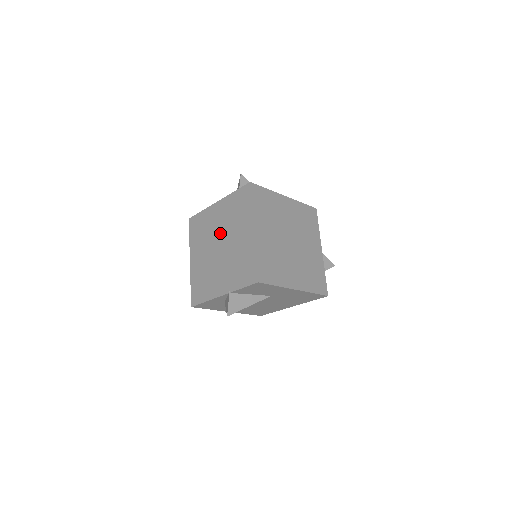
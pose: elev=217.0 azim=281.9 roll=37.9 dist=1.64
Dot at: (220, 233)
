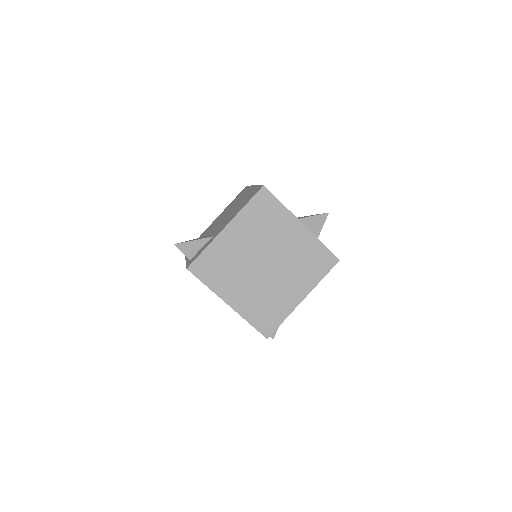
Dot at: occluded
